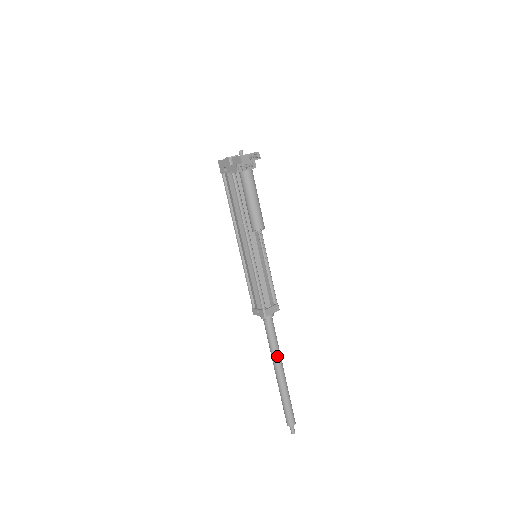
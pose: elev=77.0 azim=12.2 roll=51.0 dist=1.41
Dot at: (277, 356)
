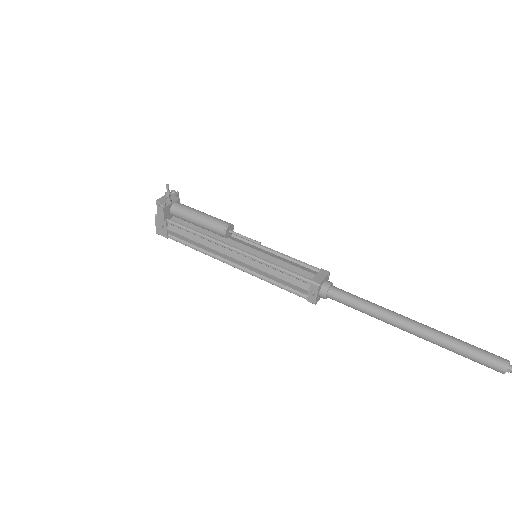
Dot at: (384, 312)
